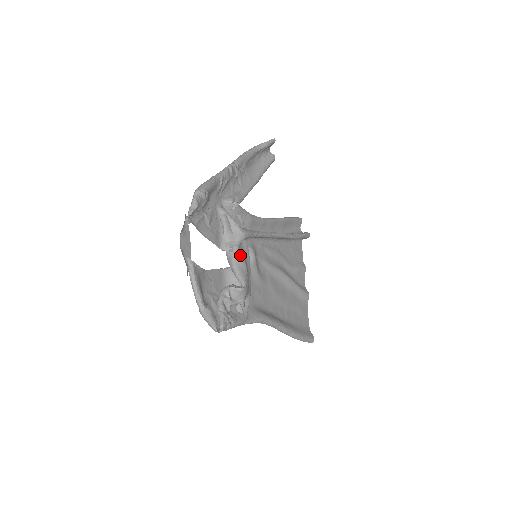
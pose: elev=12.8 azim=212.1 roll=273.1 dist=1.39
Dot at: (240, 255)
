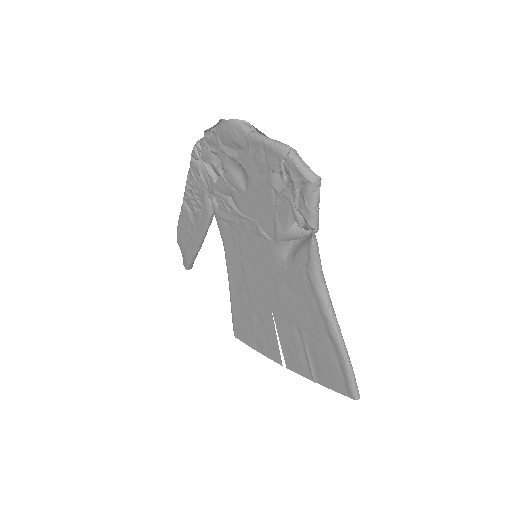
Dot at: occluded
